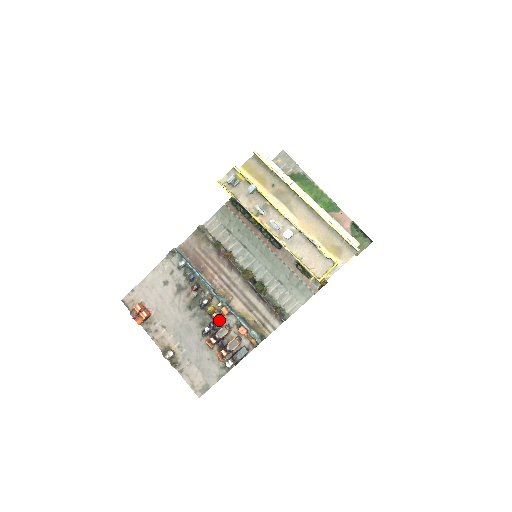
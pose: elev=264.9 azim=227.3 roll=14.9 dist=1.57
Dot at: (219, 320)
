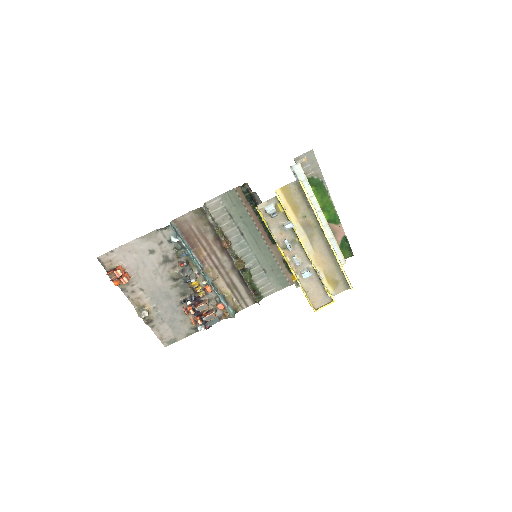
Dot at: (201, 295)
